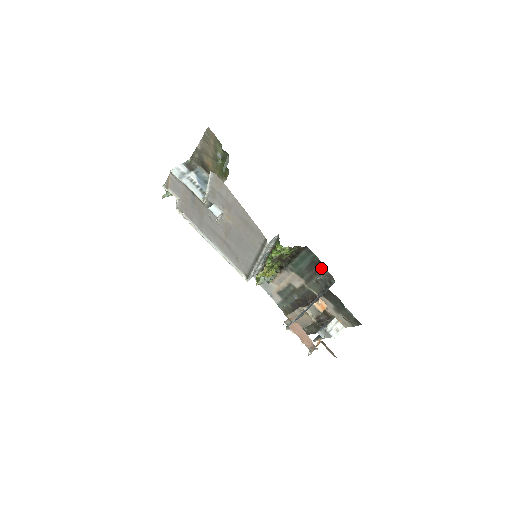
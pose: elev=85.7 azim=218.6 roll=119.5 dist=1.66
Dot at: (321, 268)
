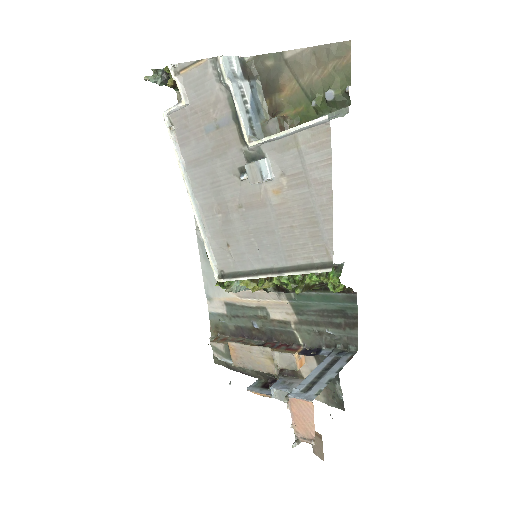
Dot at: (348, 325)
